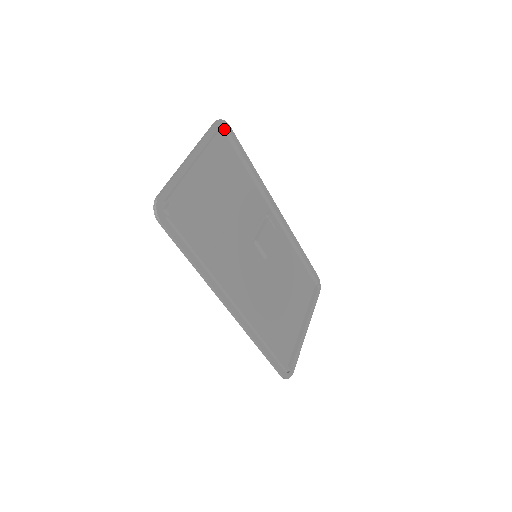
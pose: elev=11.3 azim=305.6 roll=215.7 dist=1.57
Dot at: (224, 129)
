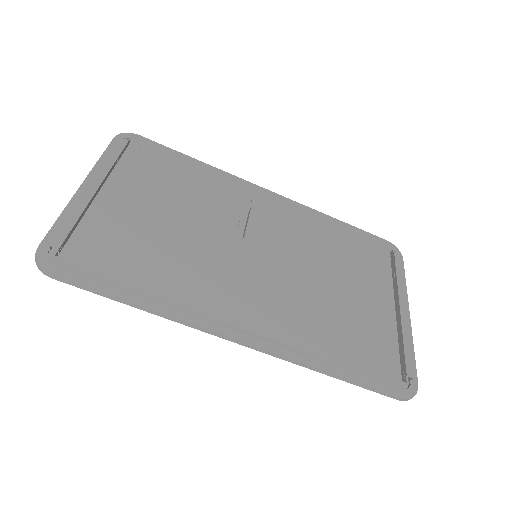
Dot at: (128, 140)
